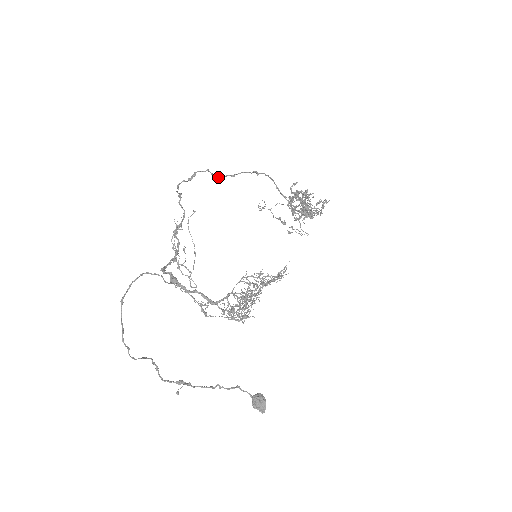
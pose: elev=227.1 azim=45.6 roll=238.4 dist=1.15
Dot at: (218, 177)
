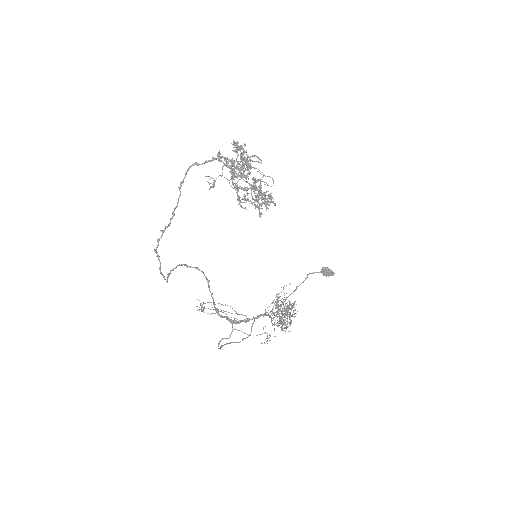
Dot at: (167, 227)
